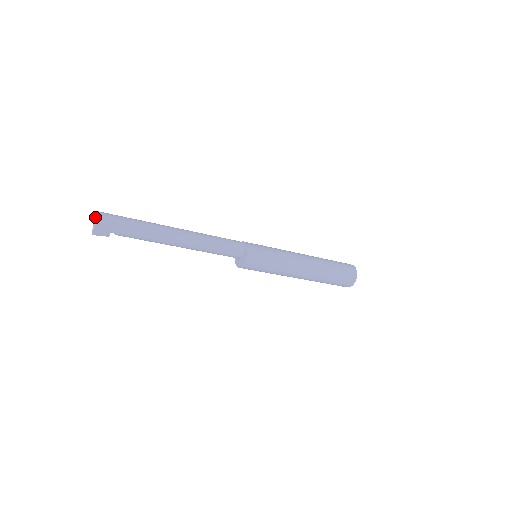
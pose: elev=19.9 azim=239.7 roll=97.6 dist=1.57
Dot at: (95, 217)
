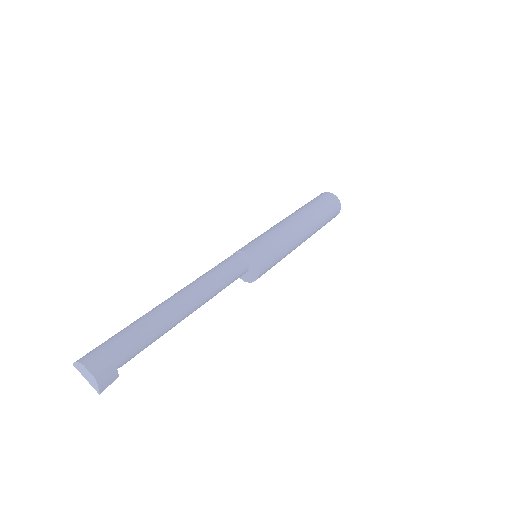
Dot at: (82, 371)
